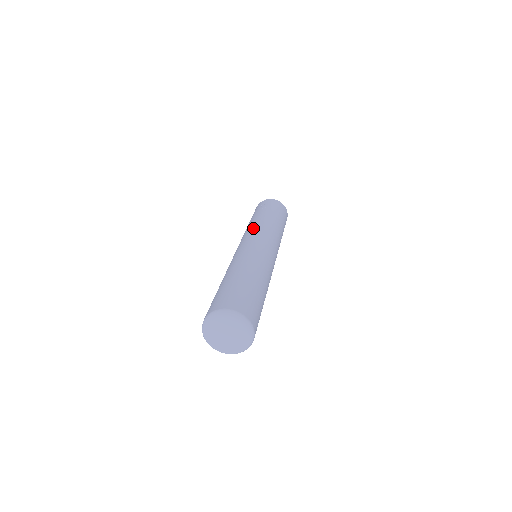
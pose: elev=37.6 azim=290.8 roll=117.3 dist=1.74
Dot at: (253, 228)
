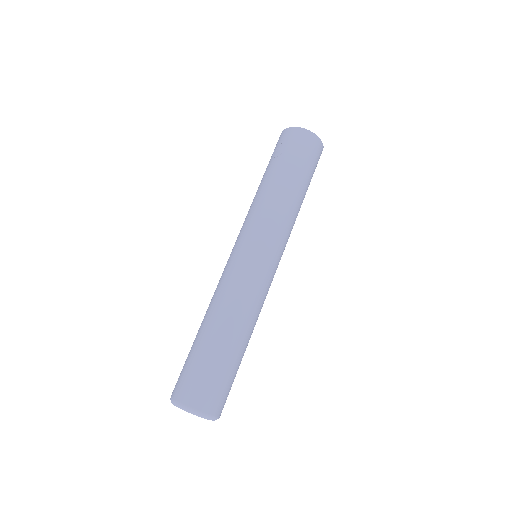
Dot at: (249, 218)
